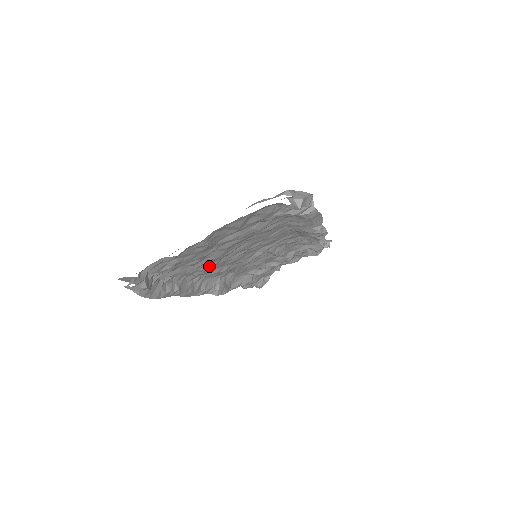
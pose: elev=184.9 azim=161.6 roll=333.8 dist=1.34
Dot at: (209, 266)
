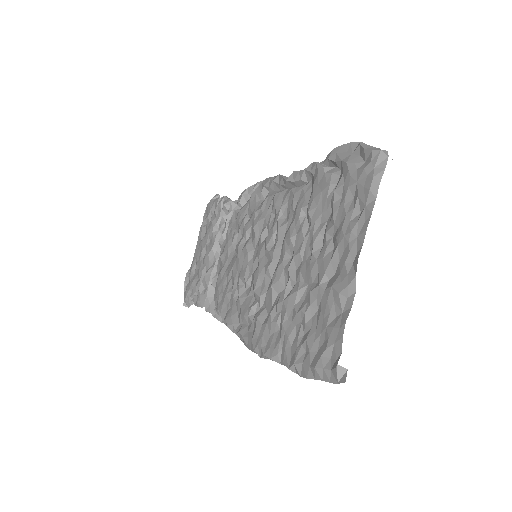
Dot at: occluded
